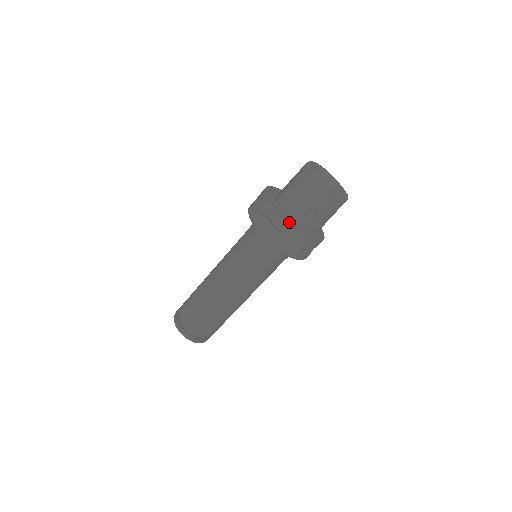
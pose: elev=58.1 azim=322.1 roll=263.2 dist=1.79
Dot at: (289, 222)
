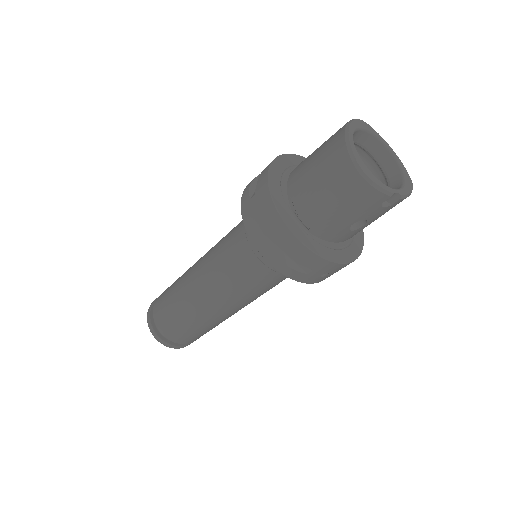
Dot at: (321, 250)
